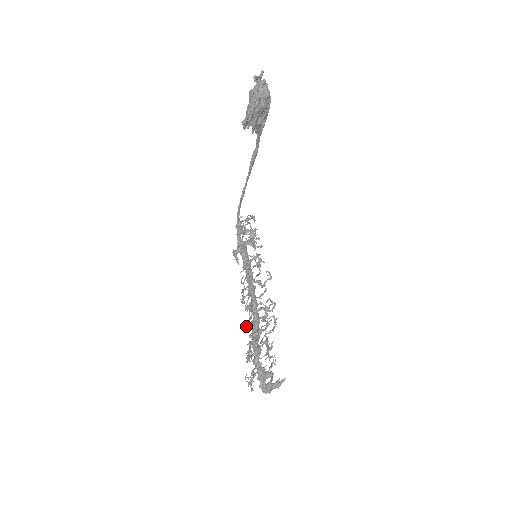
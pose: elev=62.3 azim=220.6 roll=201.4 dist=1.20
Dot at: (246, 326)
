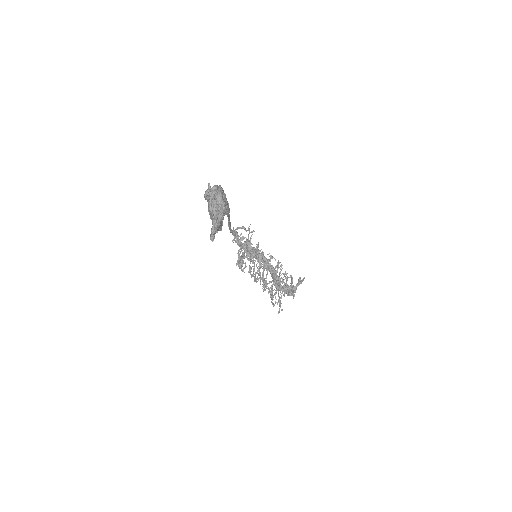
Dot at: occluded
